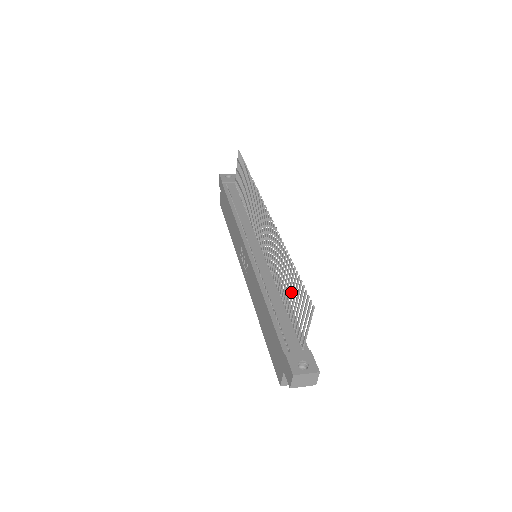
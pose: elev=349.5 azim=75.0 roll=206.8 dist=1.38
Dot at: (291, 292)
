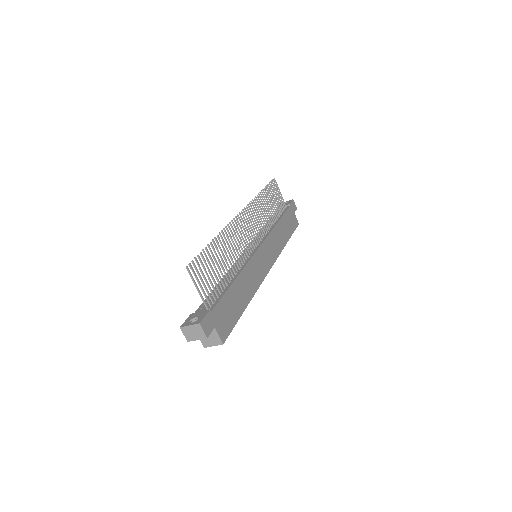
Dot at: (215, 267)
